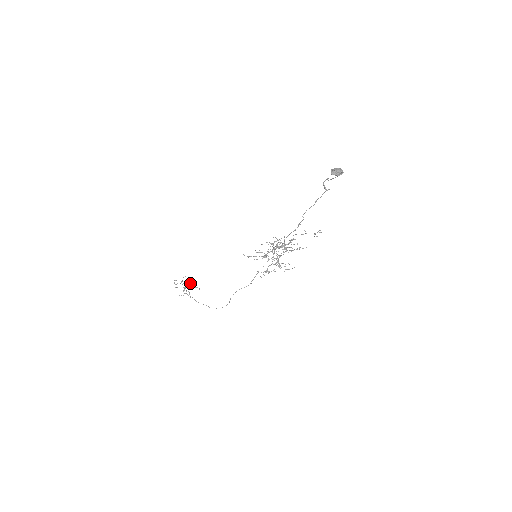
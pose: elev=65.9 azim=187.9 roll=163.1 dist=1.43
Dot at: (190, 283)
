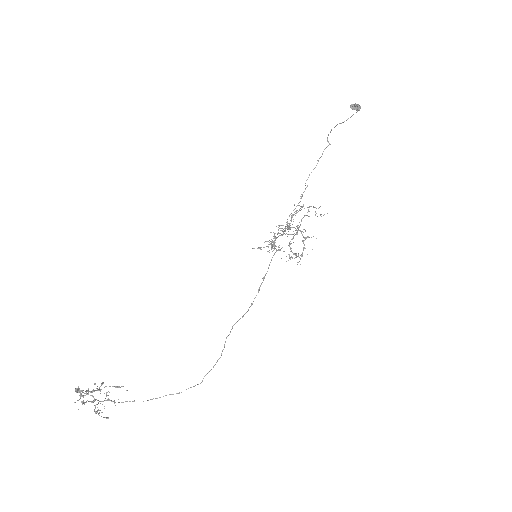
Dot at: occluded
